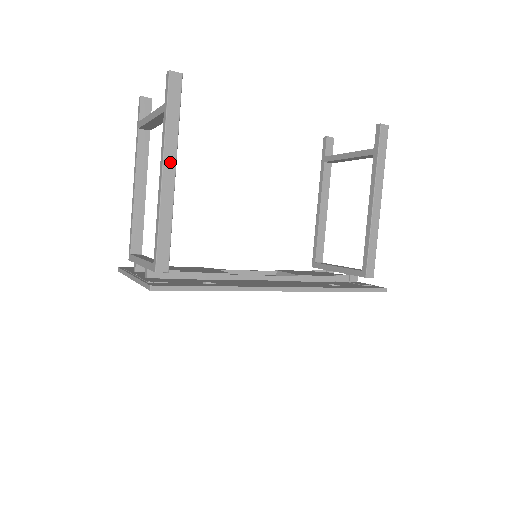
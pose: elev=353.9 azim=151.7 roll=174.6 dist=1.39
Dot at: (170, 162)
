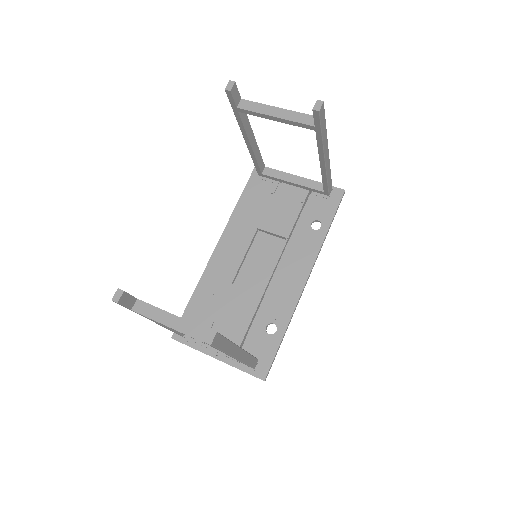
Dot at: (237, 352)
